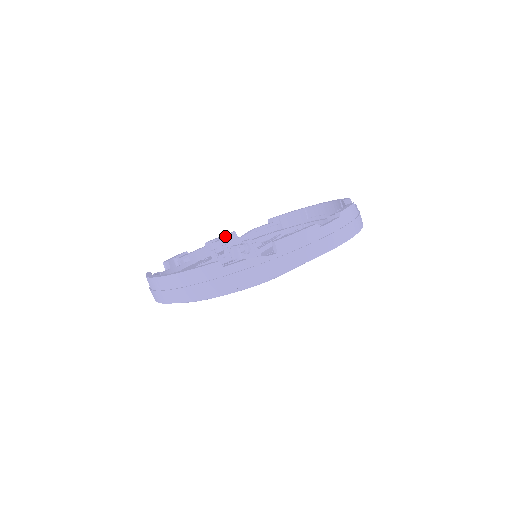
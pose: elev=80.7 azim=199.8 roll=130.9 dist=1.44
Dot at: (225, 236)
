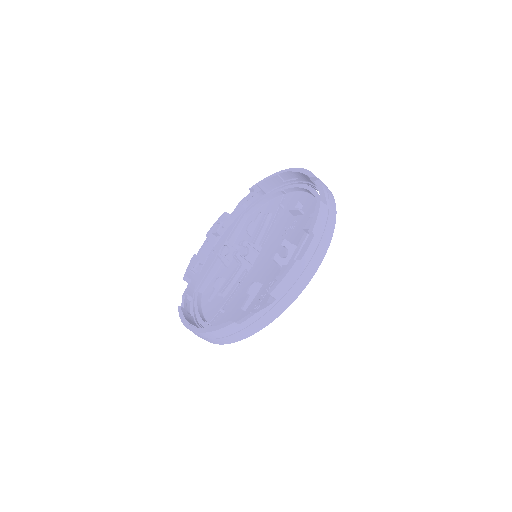
Dot at: (220, 223)
